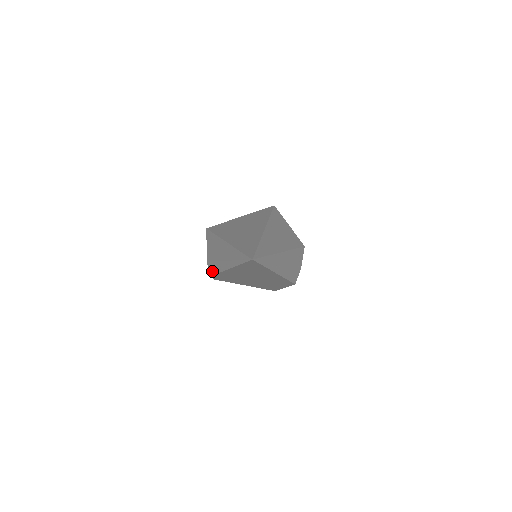
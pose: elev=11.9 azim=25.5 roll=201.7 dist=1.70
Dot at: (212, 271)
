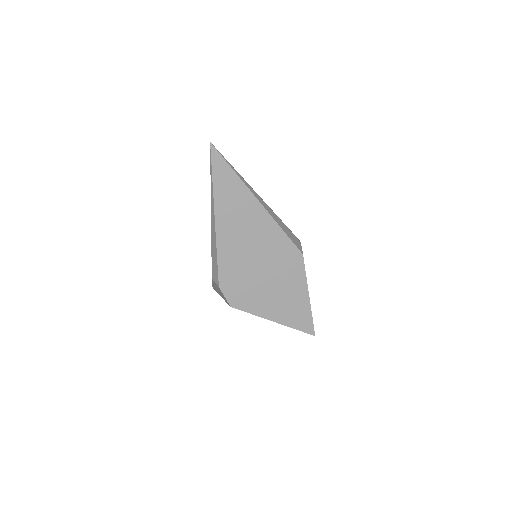
Dot at: (216, 271)
